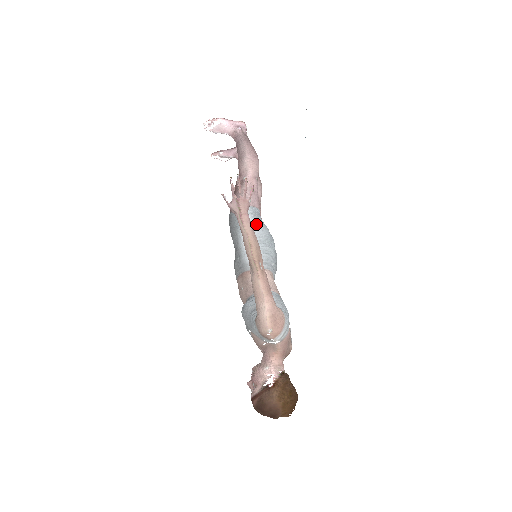
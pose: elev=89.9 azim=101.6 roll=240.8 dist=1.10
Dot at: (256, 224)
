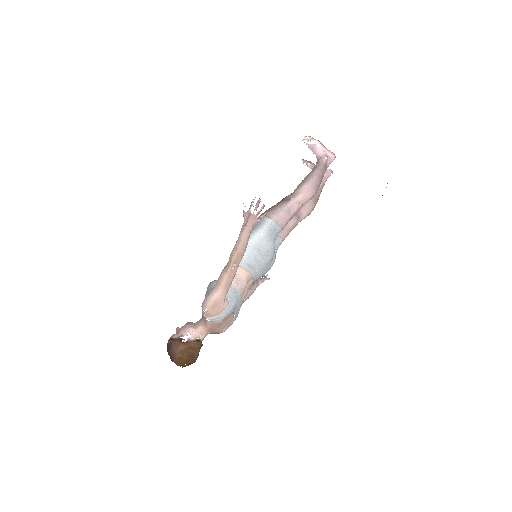
Dot at: (266, 236)
